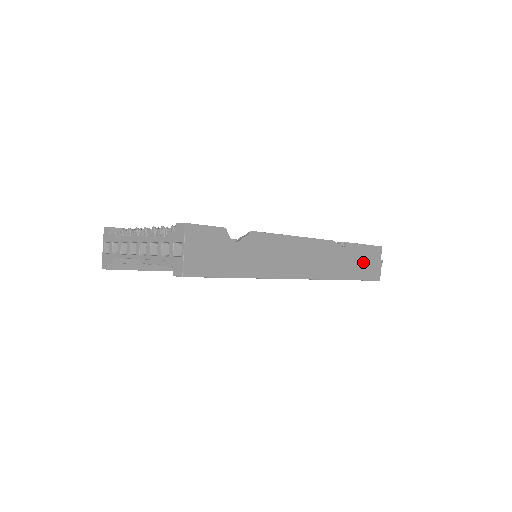
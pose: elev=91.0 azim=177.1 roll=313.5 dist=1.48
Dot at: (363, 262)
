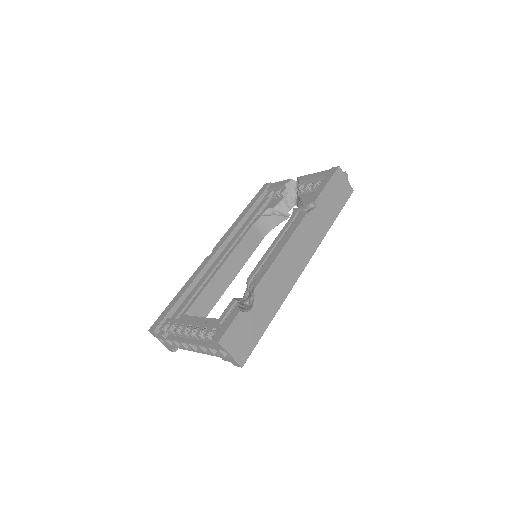
Dot at: (334, 197)
